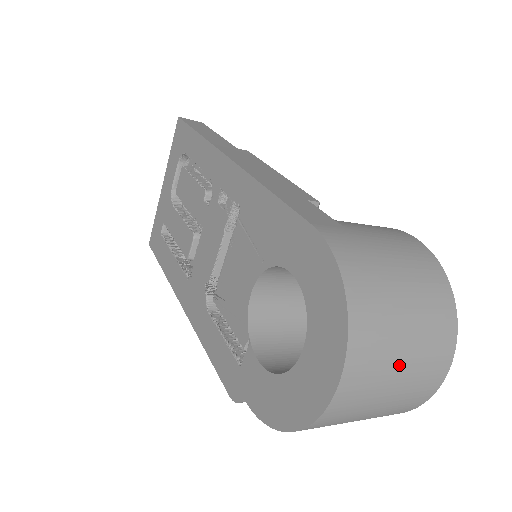
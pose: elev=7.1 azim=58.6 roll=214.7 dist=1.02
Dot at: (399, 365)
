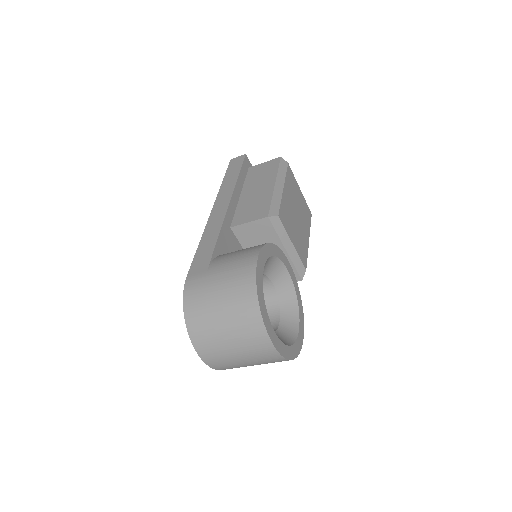
Dot at: (229, 345)
